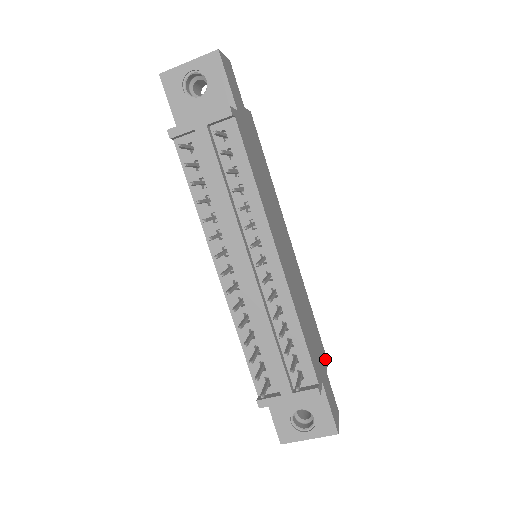
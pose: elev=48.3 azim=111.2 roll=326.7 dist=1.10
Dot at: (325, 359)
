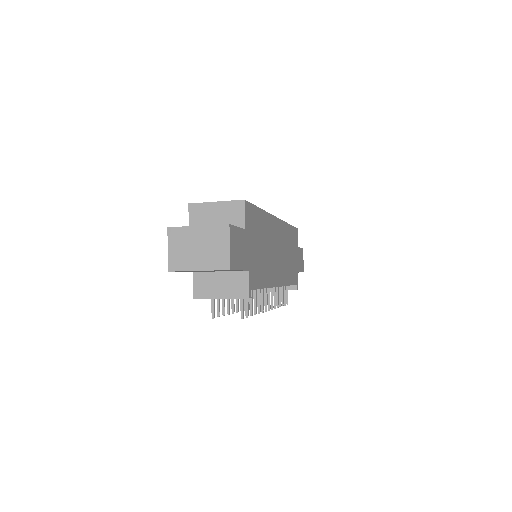
Dot at: (297, 236)
